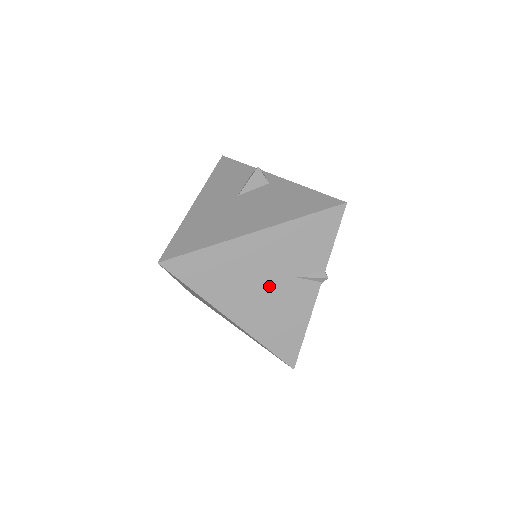
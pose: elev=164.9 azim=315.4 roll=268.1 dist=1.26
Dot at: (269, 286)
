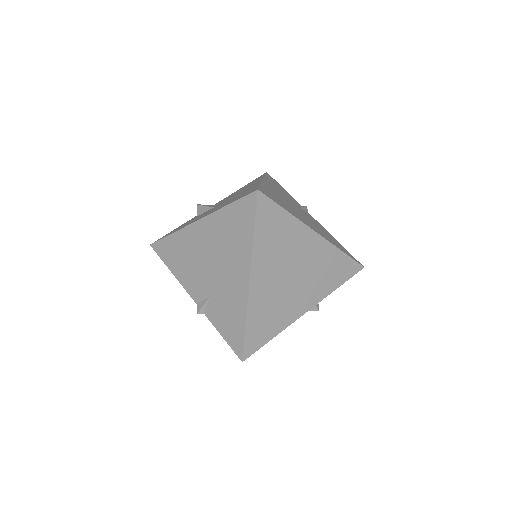
Dot at: (300, 212)
